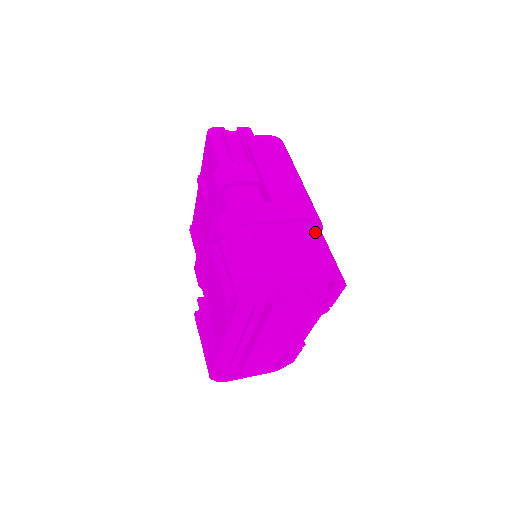
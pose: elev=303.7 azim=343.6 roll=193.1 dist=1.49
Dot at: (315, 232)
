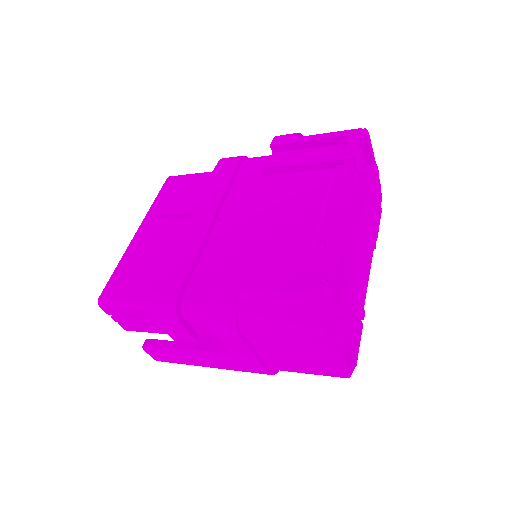
Dot at: occluded
